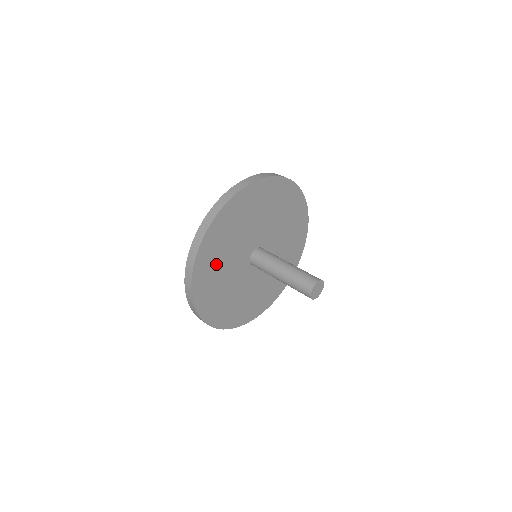
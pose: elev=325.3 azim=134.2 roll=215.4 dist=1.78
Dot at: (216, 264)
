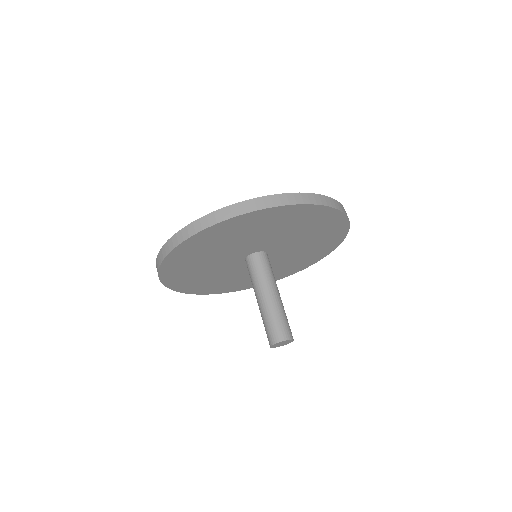
Dot at: (218, 243)
